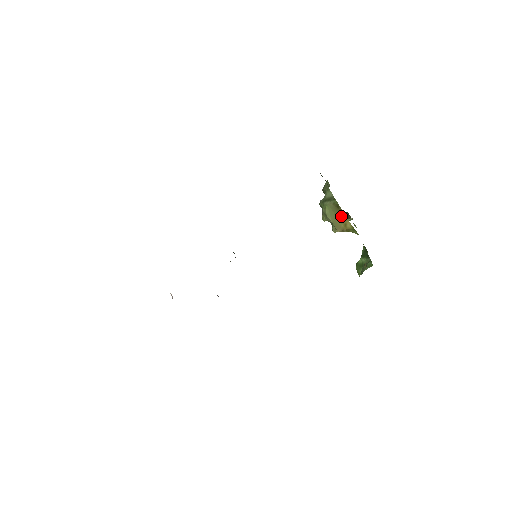
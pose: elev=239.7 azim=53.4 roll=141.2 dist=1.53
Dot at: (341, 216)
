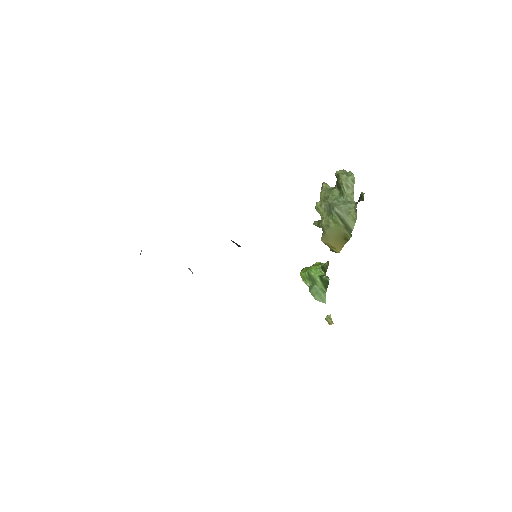
Dot at: (339, 243)
